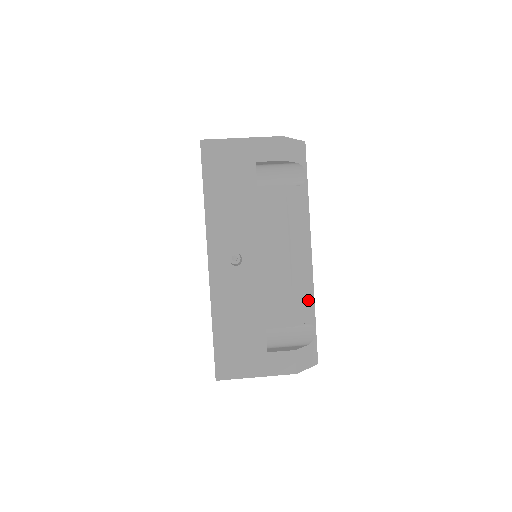
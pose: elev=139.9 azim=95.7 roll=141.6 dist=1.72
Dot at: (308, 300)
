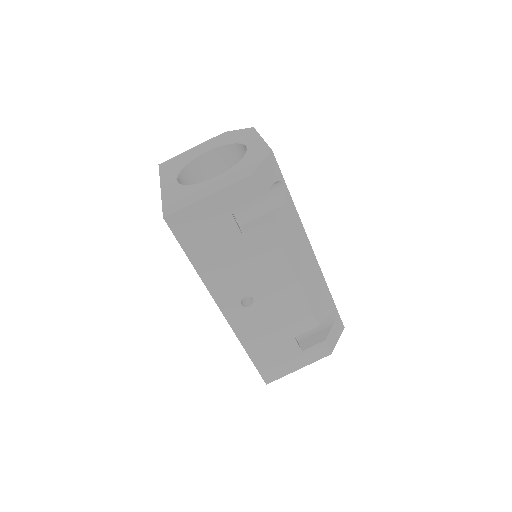
Dot at: (323, 292)
